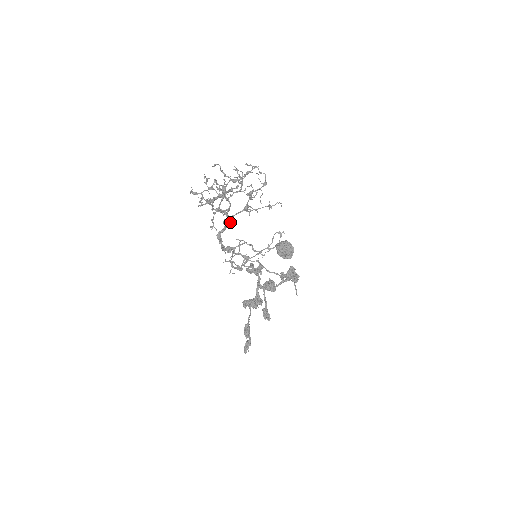
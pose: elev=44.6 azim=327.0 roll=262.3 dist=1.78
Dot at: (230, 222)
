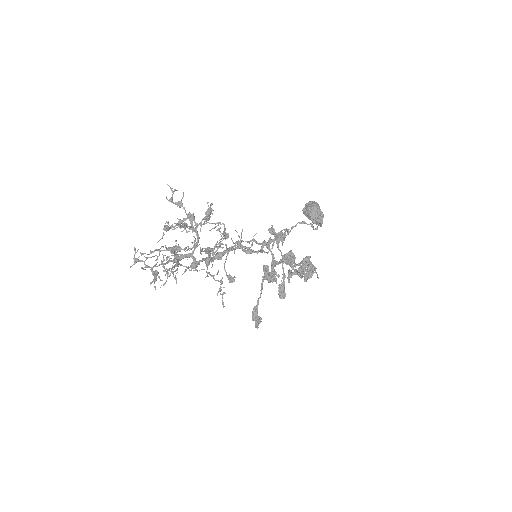
Dot at: (197, 263)
